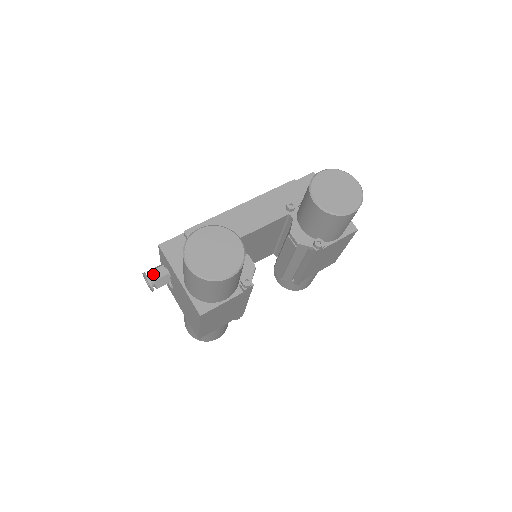
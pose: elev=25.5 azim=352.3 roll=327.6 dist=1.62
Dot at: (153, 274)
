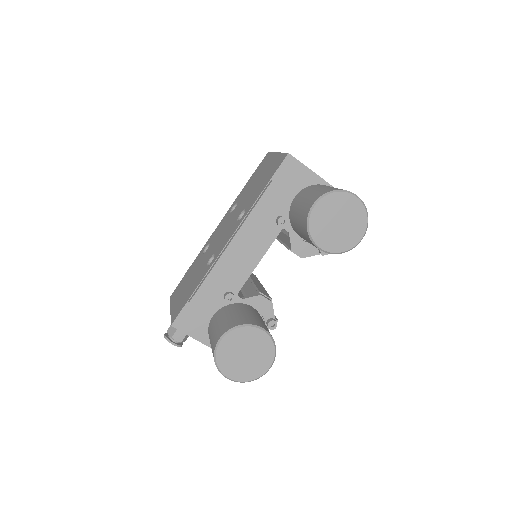
Dot at: (176, 338)
